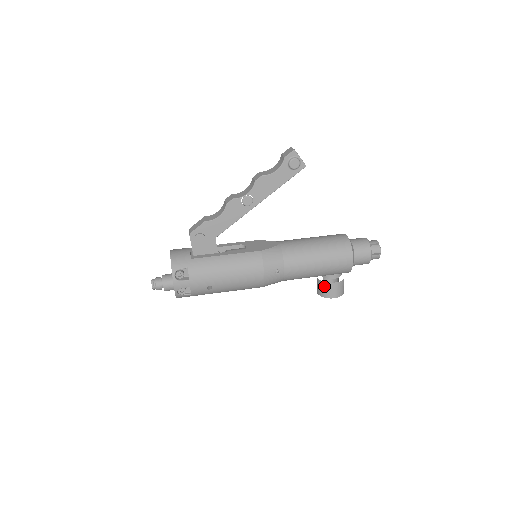
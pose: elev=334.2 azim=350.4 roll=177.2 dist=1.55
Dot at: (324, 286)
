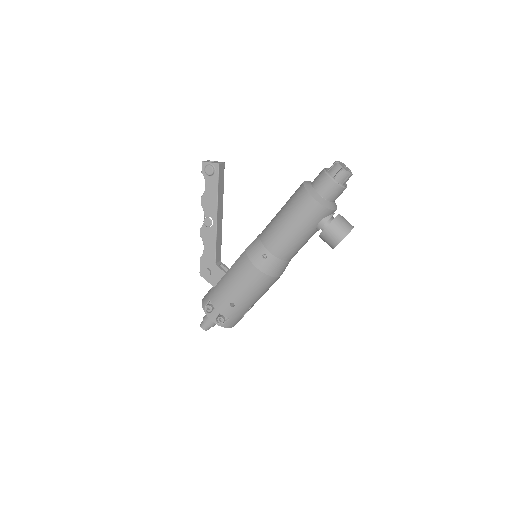
Dot at: (323, 239)
